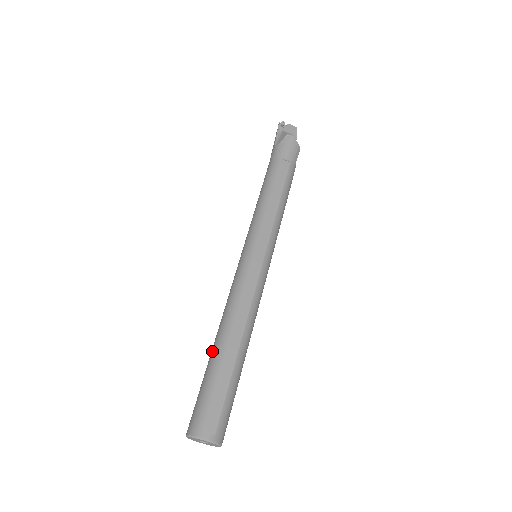
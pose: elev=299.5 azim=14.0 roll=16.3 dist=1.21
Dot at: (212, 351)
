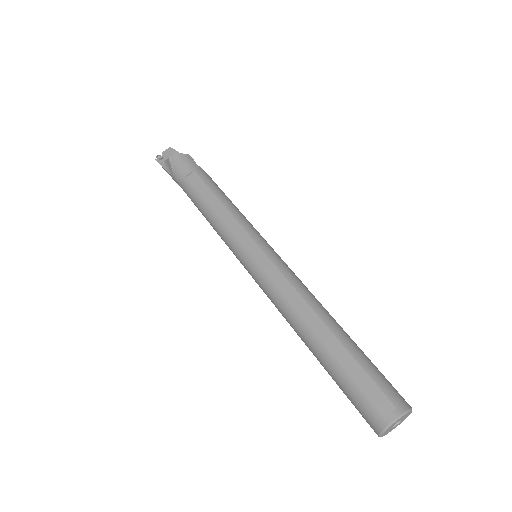
Dot at: occluded
